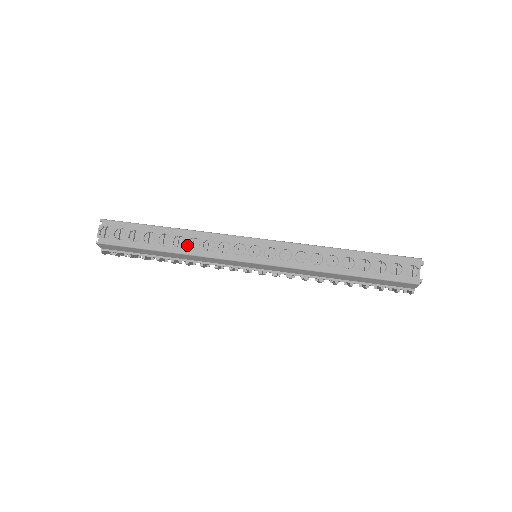
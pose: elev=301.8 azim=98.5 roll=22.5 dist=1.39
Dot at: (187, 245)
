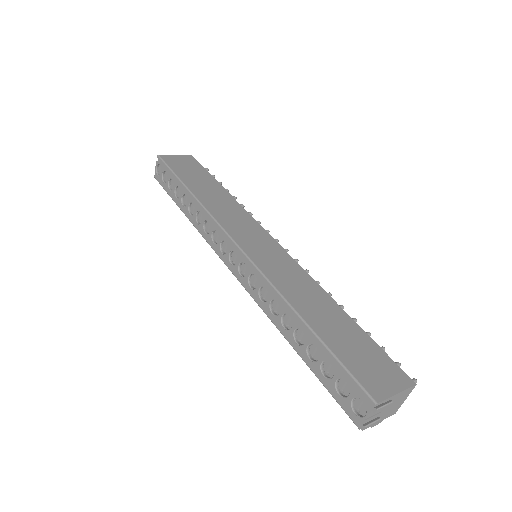
Dot at: (195, 217)
